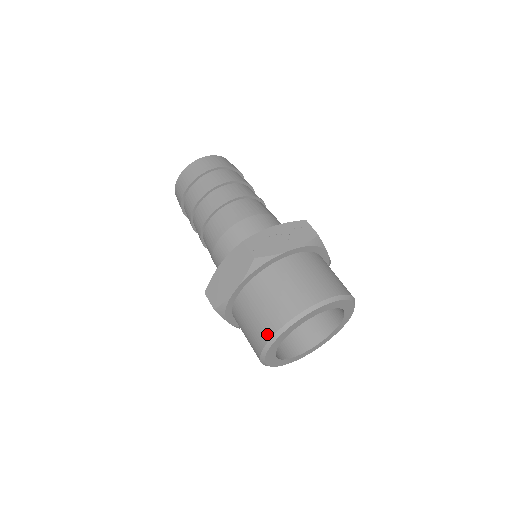
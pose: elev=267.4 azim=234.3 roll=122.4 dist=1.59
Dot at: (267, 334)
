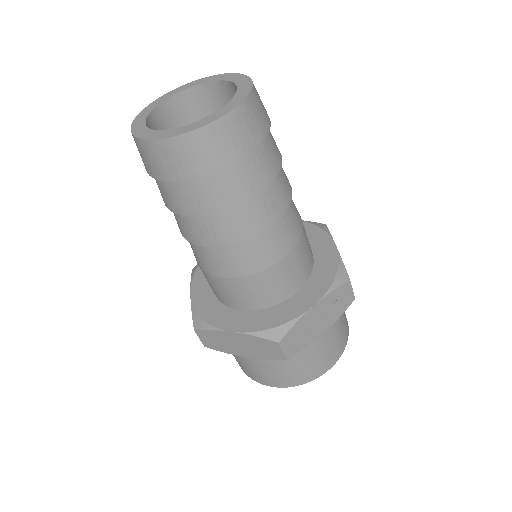
Dot at: (265, 383)
